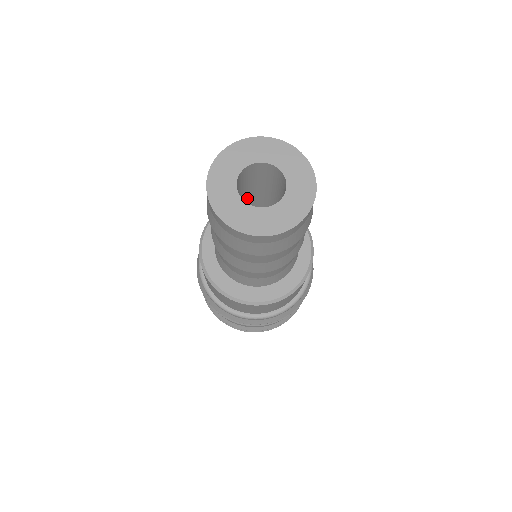
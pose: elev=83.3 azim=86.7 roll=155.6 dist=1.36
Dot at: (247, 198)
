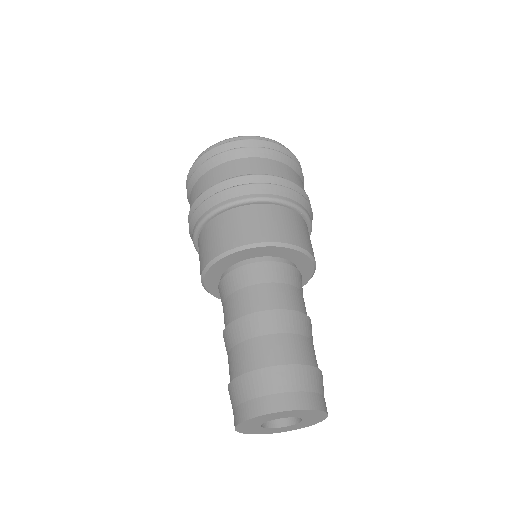
Dot at: occluded
